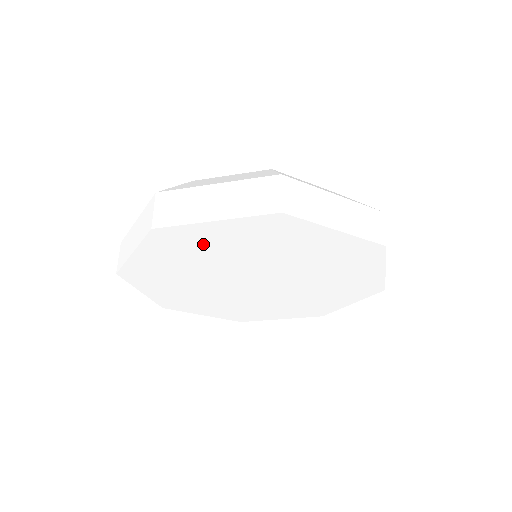
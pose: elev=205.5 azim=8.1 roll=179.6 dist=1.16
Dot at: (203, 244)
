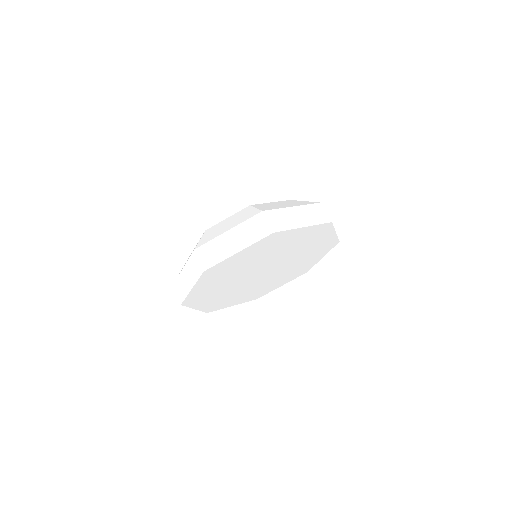
Dot at: (280, 243)
